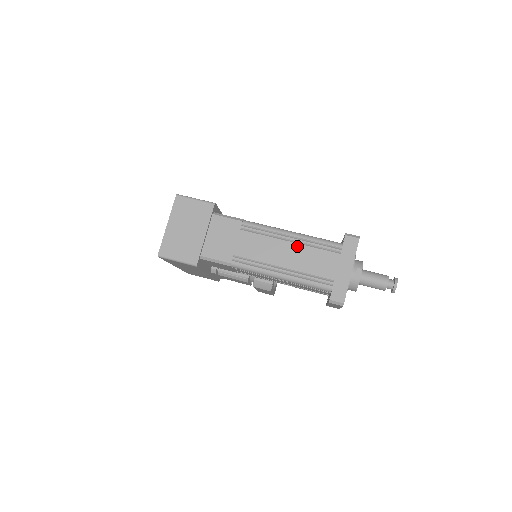
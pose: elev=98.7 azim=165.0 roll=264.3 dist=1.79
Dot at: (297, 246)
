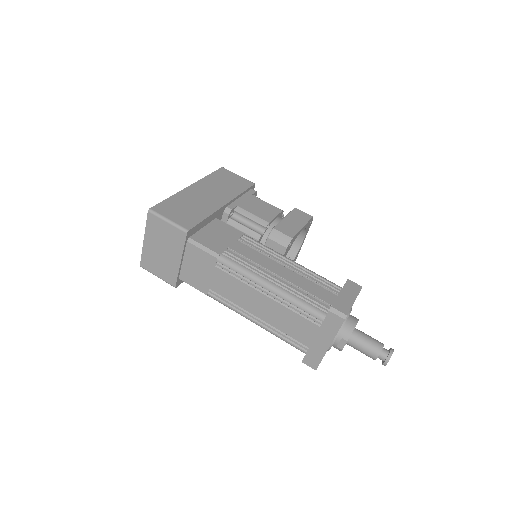
Dot at: (274, 303)
